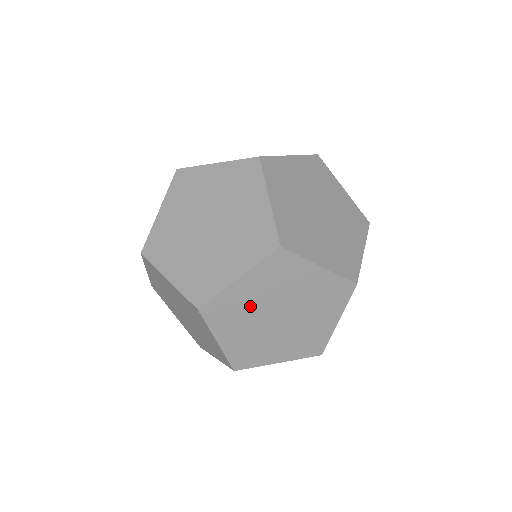
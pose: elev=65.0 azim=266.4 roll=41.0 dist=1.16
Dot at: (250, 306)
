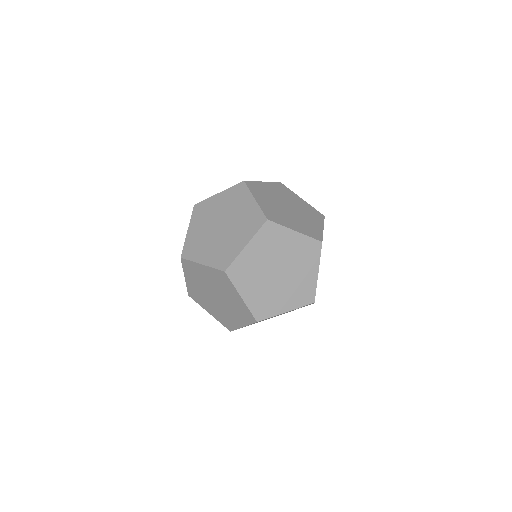
Dot at: (257, 322)
